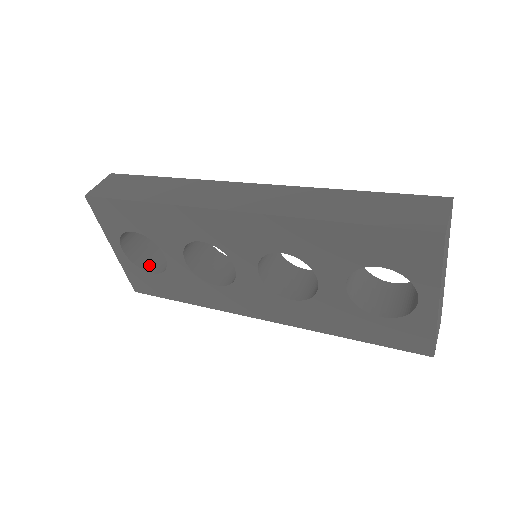
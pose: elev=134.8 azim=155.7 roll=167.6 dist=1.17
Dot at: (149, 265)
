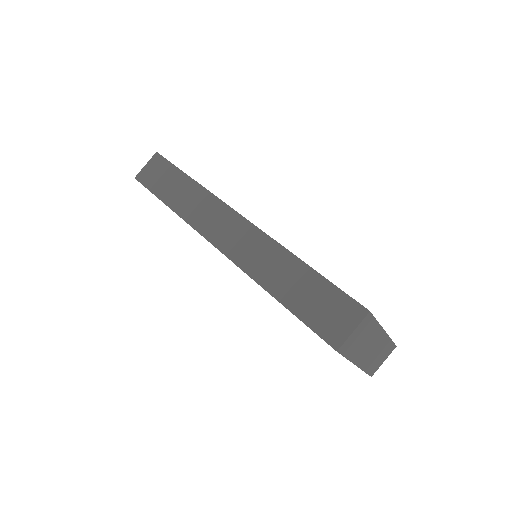
Dot at: occluded
